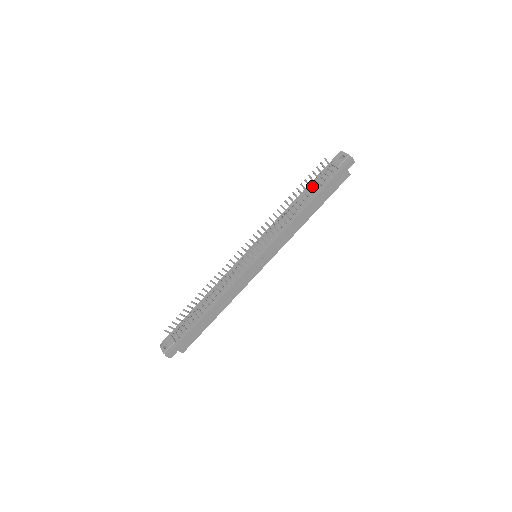
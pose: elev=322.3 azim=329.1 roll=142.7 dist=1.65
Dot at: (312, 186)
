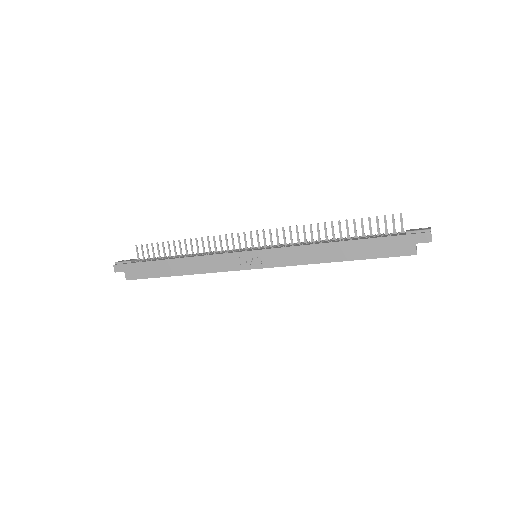
Dot at: occluded
